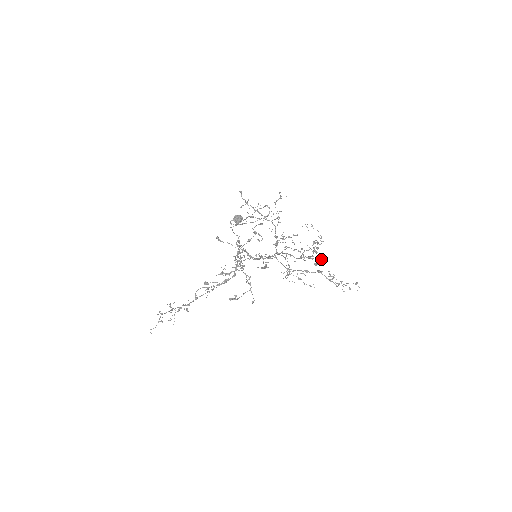
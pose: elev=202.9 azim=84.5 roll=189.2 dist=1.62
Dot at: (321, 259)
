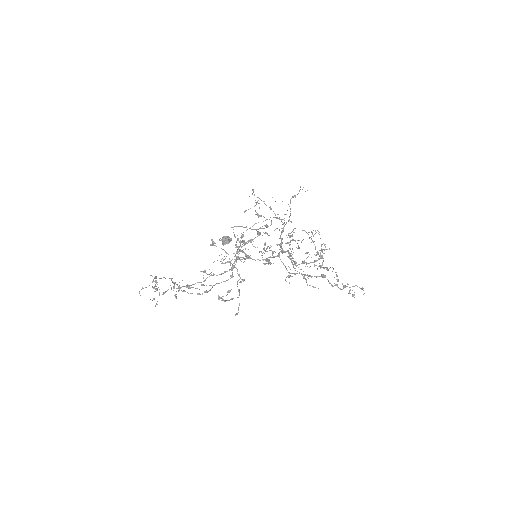
Dot at: (324, 267)
